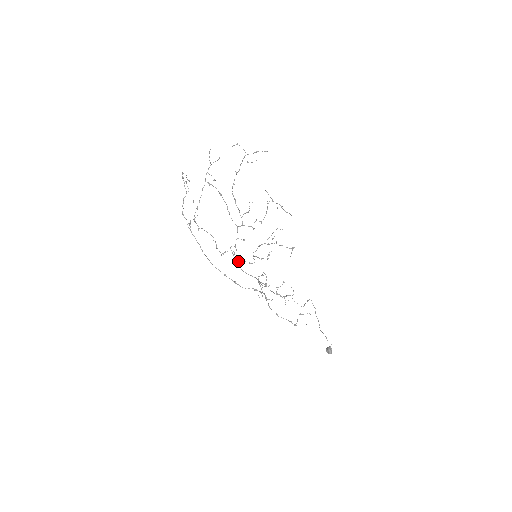
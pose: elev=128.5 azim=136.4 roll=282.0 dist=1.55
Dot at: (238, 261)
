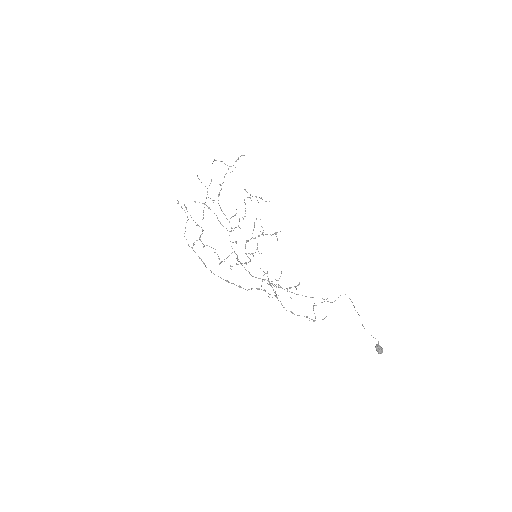
Dot at: (236, 264)
